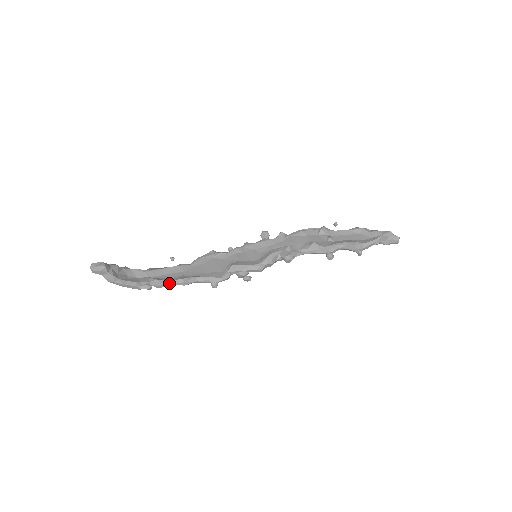
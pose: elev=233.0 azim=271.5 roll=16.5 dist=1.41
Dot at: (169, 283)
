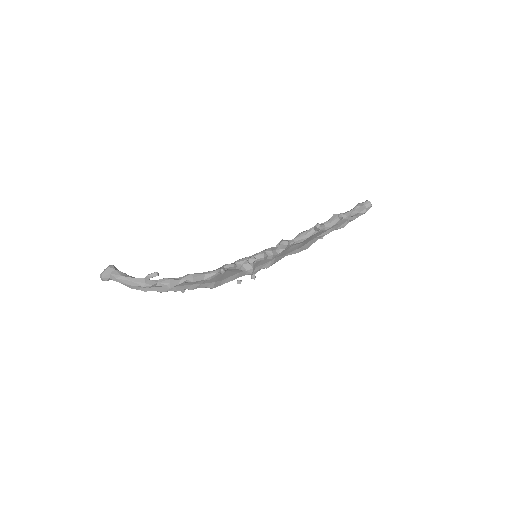
Dot at: (177, 279)
